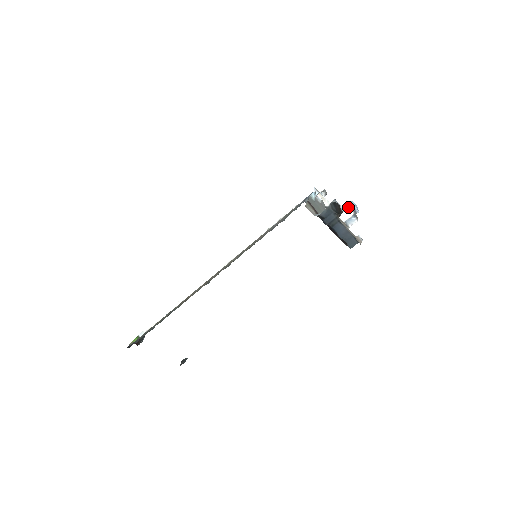
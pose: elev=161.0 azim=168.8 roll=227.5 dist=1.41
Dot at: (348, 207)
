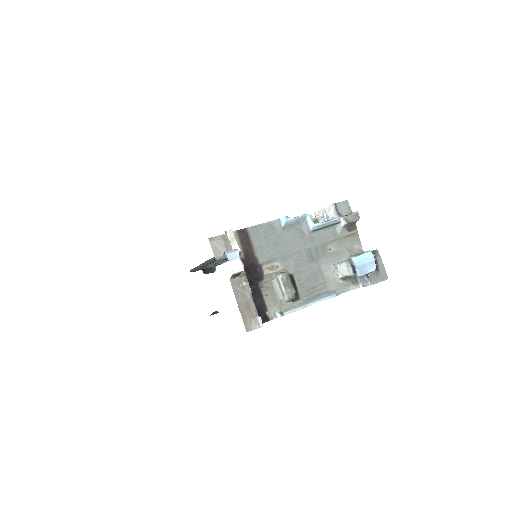
Dot at: (350, 259)
